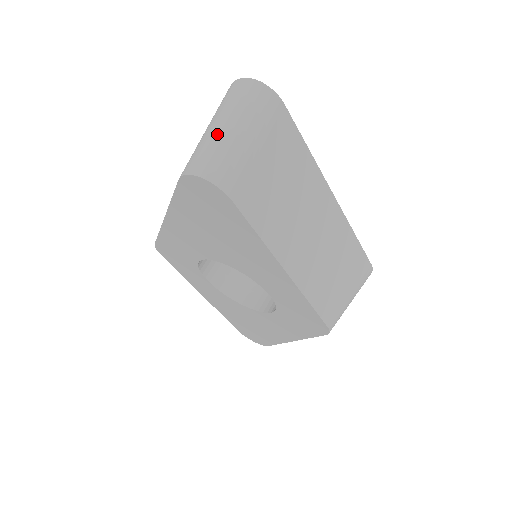
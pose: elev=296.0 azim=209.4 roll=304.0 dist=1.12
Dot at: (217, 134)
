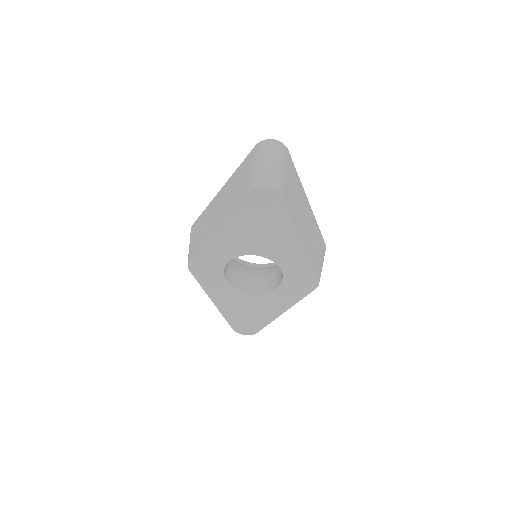
Dot at: (265, 167)
